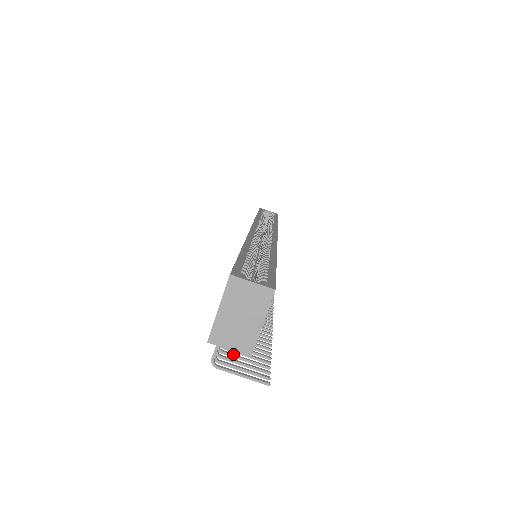
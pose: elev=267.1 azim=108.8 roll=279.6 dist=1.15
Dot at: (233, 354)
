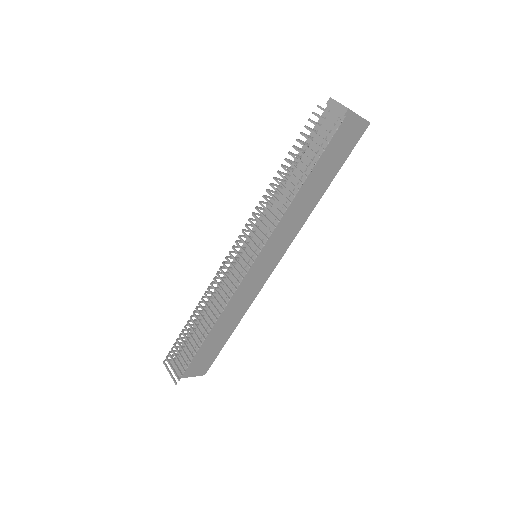
Dot at: (312, 131)
